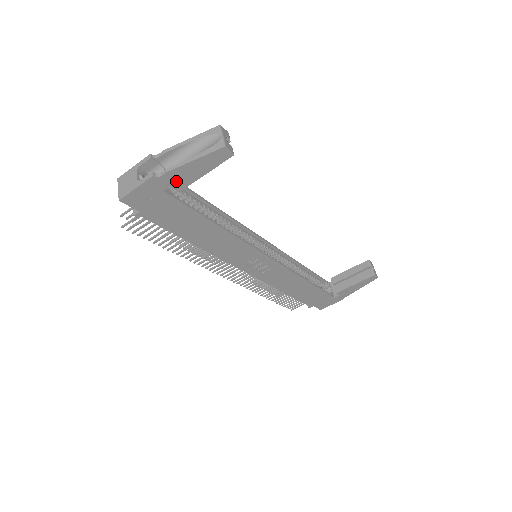
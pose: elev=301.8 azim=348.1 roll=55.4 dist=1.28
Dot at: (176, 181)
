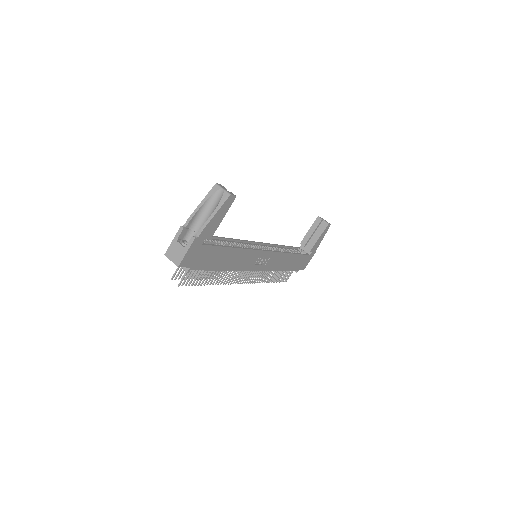
Dot at: (208, 233)
